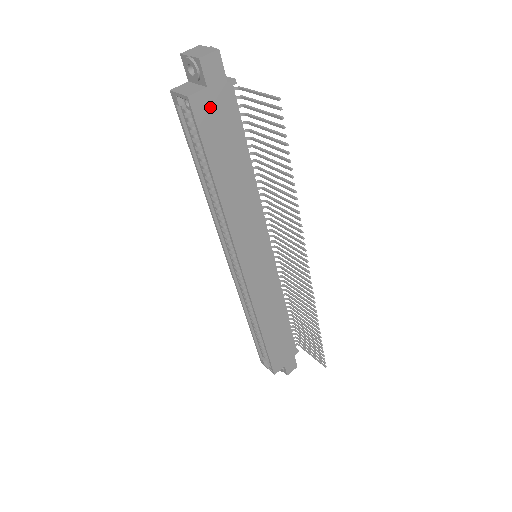
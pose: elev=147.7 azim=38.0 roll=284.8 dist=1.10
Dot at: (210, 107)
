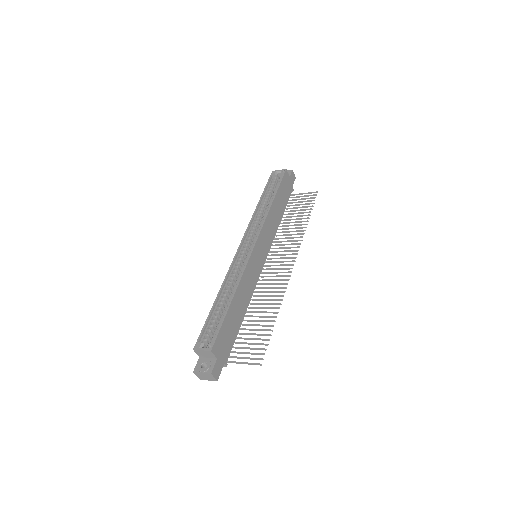
Dot at: (287, 181)
